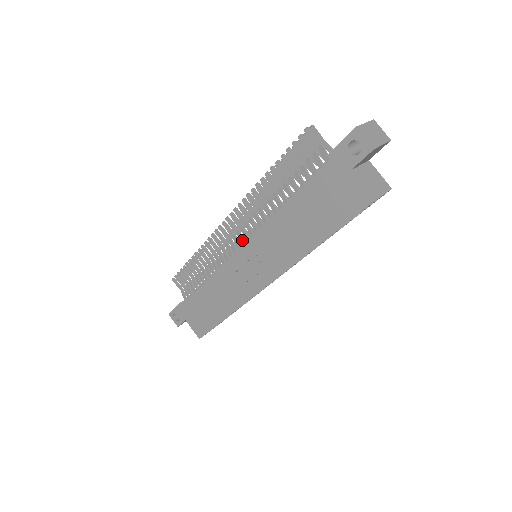
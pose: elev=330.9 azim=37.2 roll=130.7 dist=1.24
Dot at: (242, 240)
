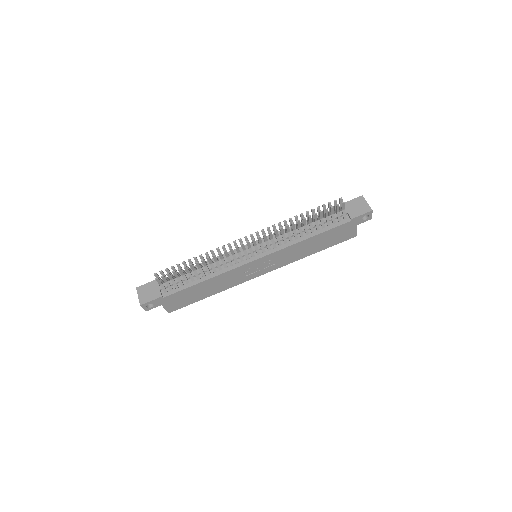
Dot at: (259, 251)
